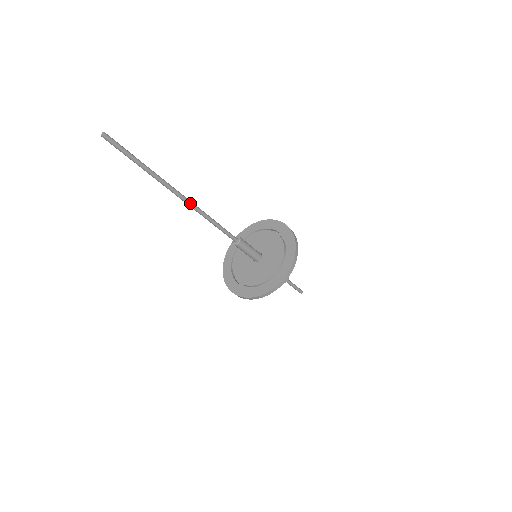
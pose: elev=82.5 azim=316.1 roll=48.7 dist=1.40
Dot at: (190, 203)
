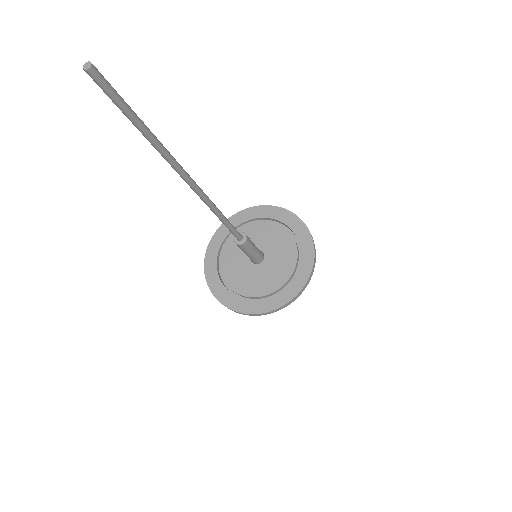
Dot at: (197, 191)
